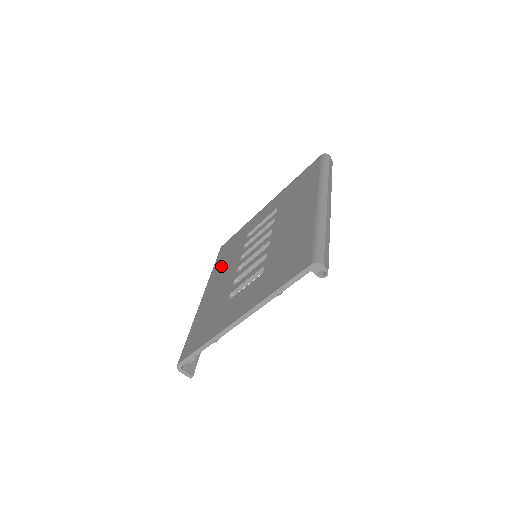
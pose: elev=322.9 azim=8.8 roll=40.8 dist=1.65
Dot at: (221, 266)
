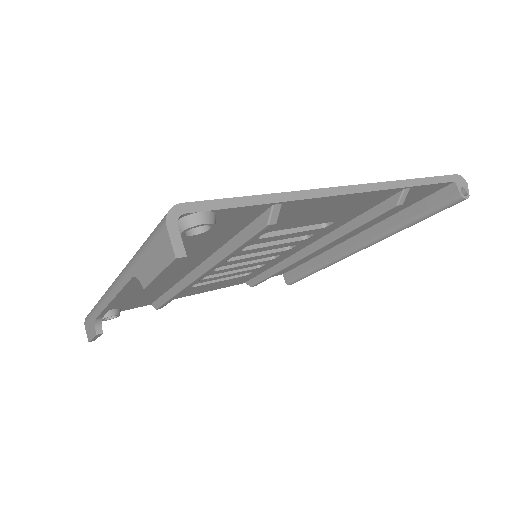
Dot at: occluded
